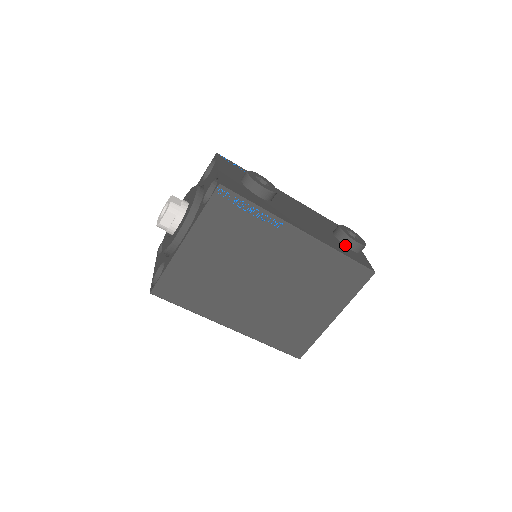
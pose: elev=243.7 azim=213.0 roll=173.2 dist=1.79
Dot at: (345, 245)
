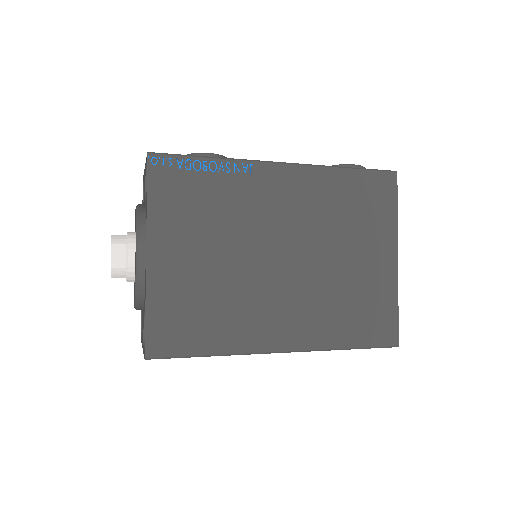
Dot at: occluded
